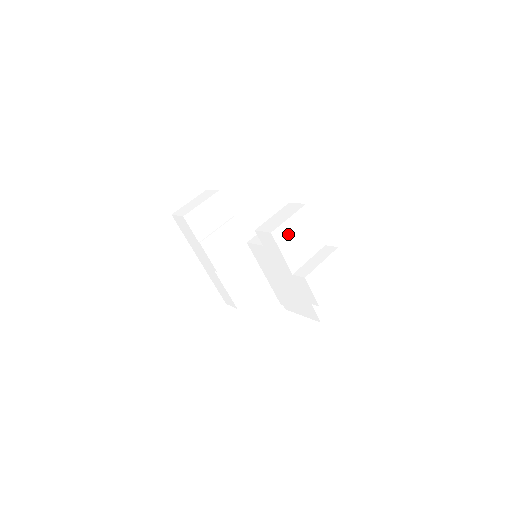
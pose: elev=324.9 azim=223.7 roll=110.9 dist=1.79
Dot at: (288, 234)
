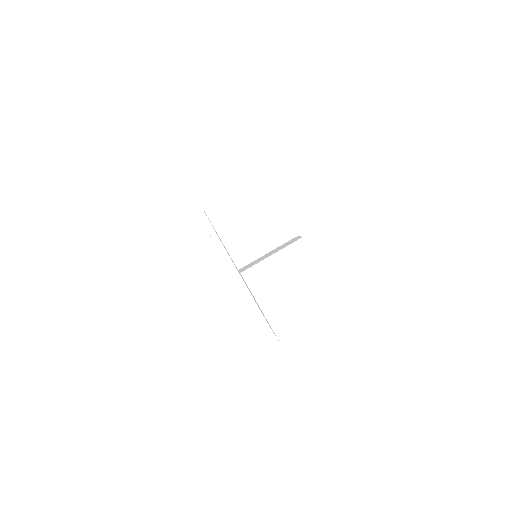
Dot at: (232, 213)
